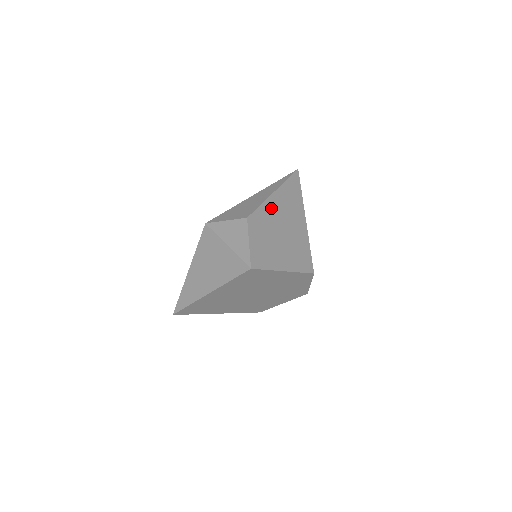
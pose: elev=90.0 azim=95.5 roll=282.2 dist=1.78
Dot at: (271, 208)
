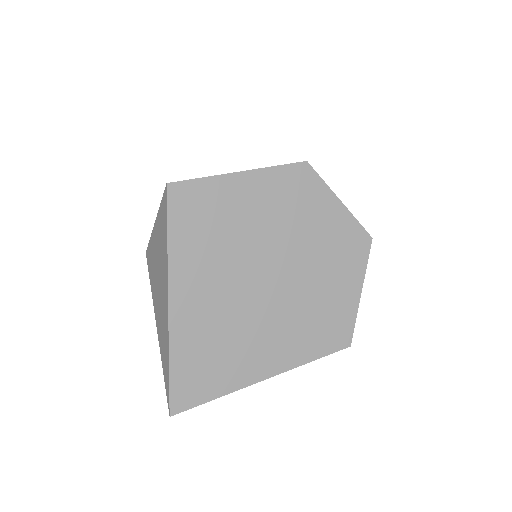
Dot at: occluded
